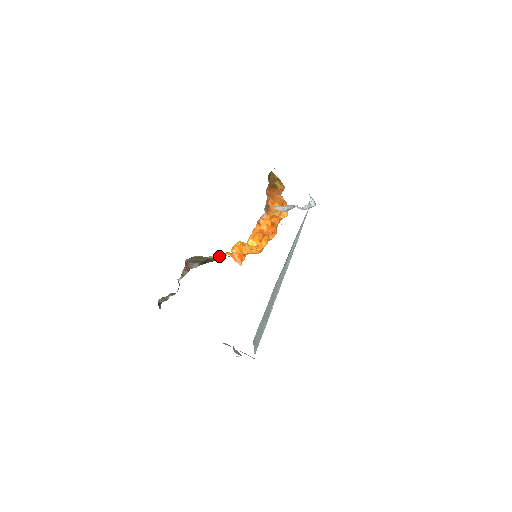
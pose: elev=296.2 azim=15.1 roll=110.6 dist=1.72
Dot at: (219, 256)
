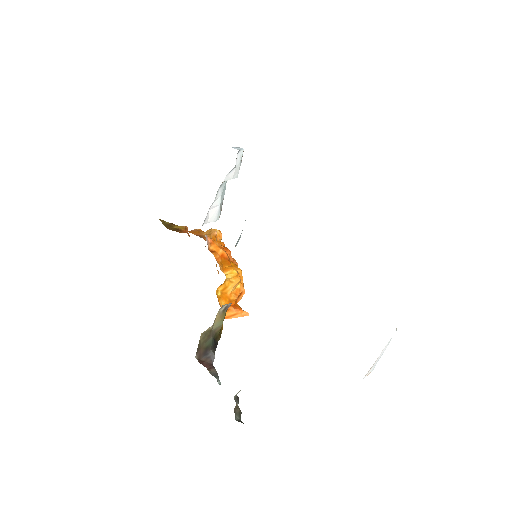
Dot at: (221, 316)
